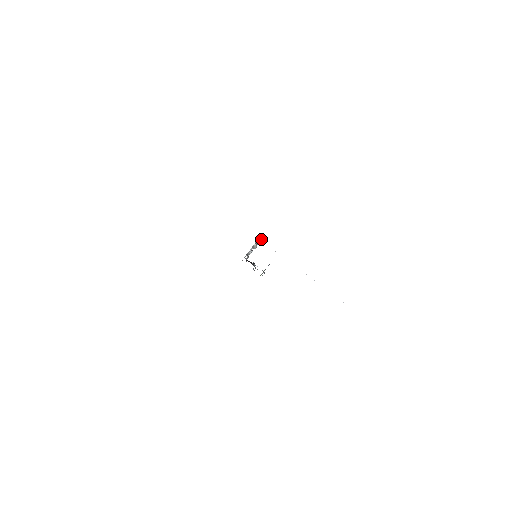
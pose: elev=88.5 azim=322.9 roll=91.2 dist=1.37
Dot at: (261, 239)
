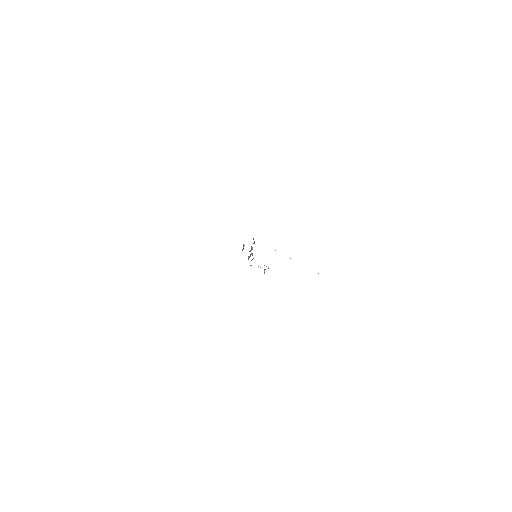
Dot at: occluded
